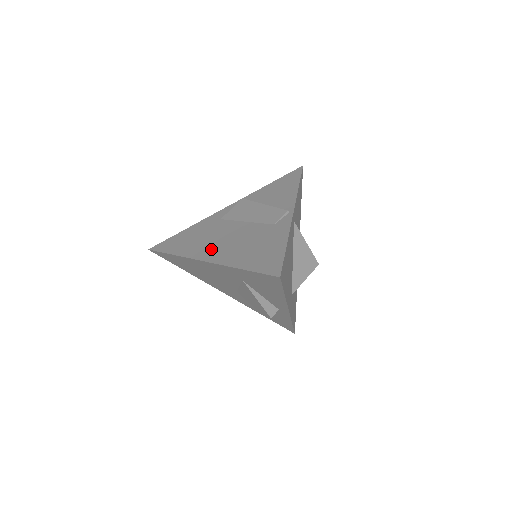
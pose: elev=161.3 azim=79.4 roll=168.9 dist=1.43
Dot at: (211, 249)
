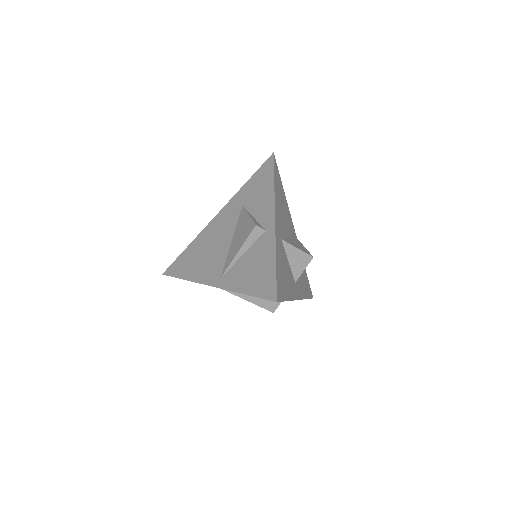
Dot at: occluded
